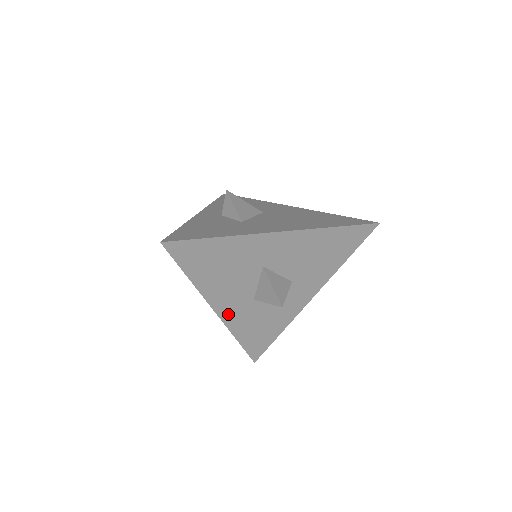
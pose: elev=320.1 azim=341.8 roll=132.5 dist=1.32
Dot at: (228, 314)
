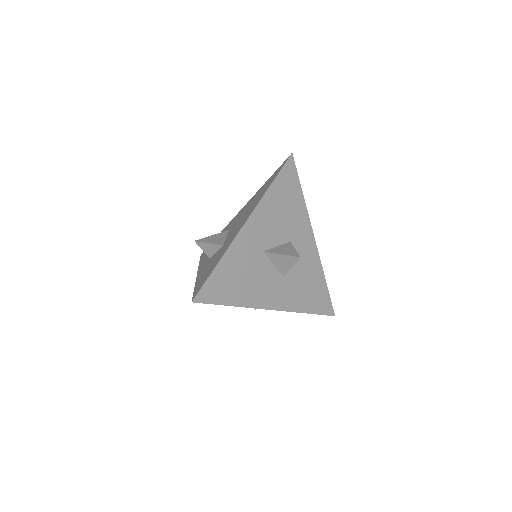
Dot at: (281, 303)
